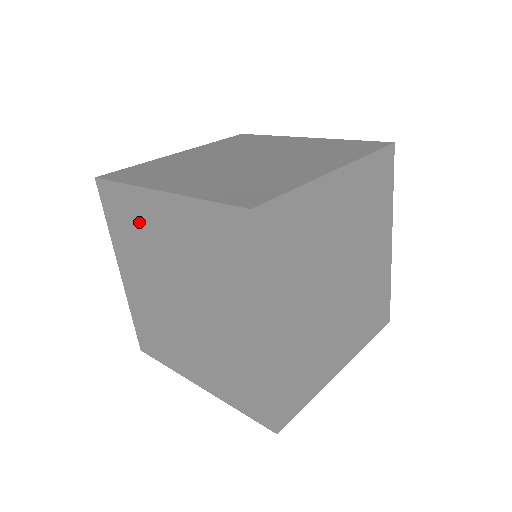
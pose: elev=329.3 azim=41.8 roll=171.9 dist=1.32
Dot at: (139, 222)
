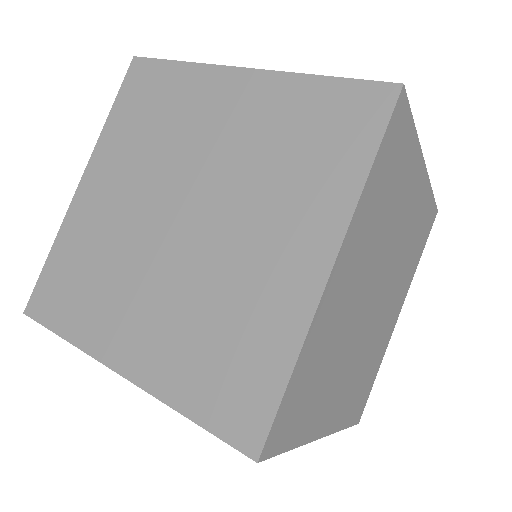
Dot at: (87, 247)
